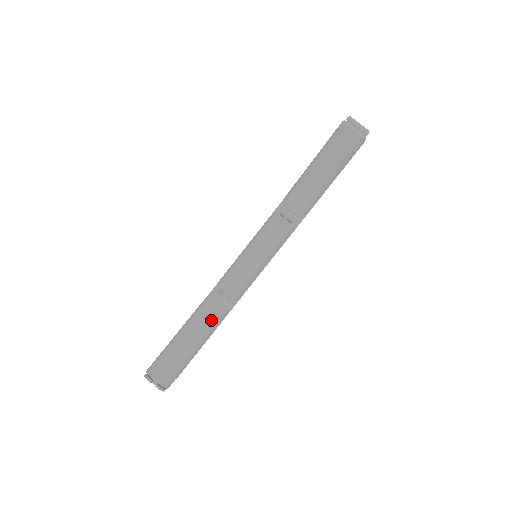
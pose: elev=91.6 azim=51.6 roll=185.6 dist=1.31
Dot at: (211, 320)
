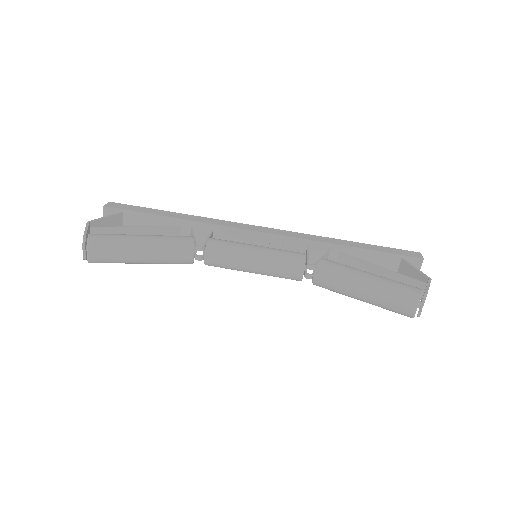
Dot at: (174, 260)
